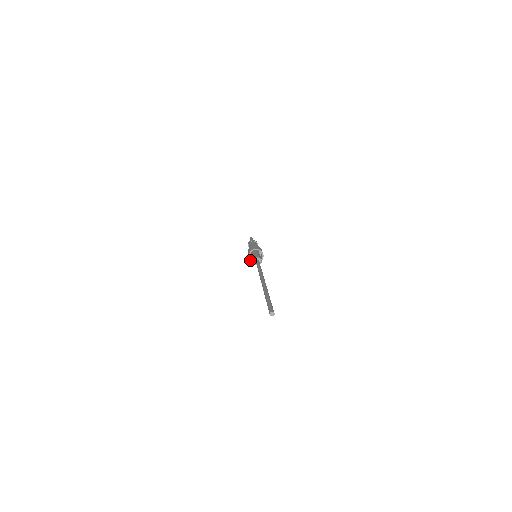
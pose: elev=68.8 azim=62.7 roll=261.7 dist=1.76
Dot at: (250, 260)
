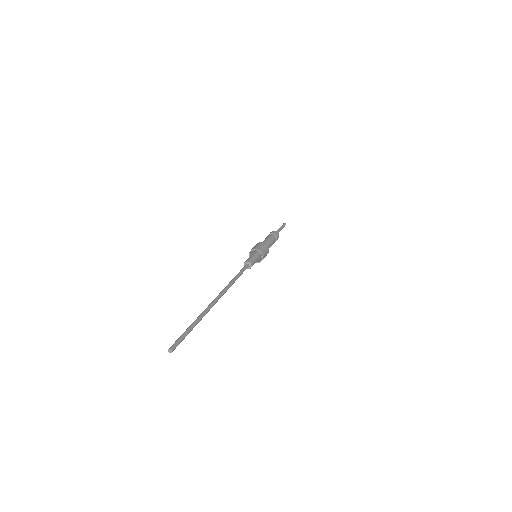
Dot at: (249, 256)
